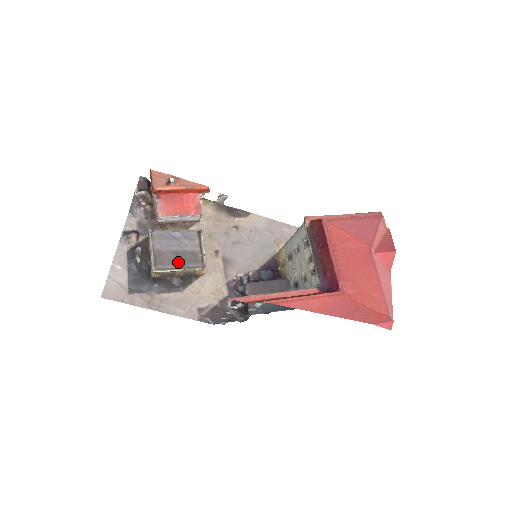
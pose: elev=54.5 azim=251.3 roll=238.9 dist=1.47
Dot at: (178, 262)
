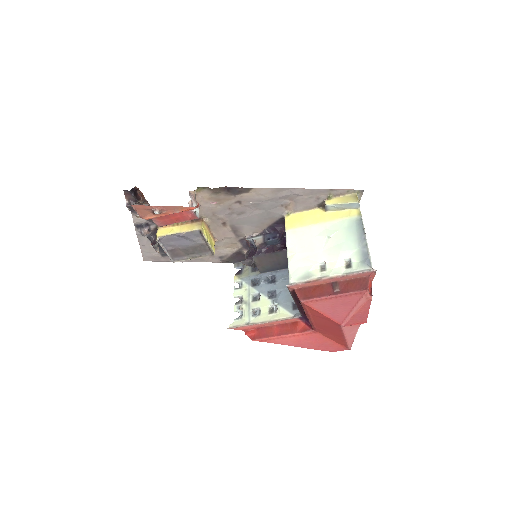
Dot at: (191, 253)
